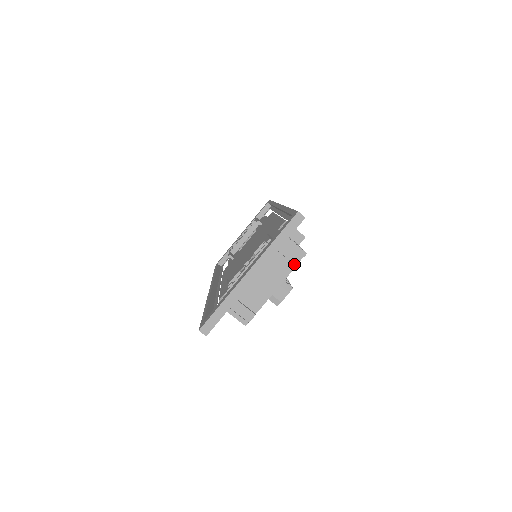
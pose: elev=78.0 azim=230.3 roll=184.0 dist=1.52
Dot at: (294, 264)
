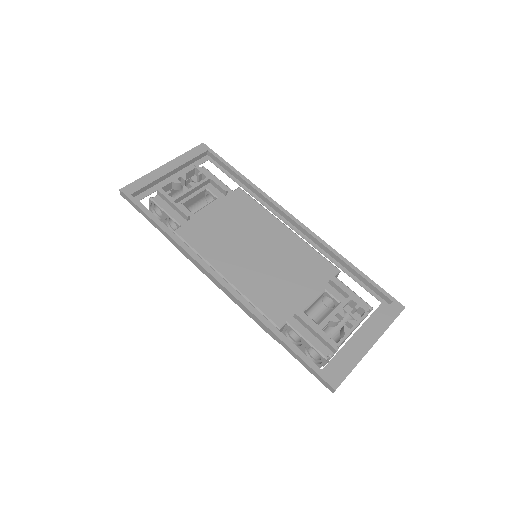
Dot at: occluded
